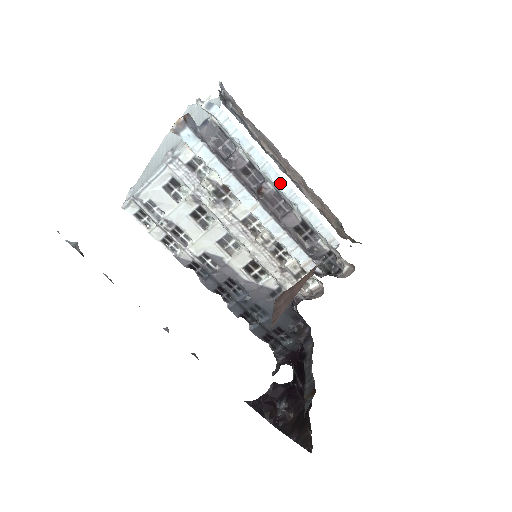
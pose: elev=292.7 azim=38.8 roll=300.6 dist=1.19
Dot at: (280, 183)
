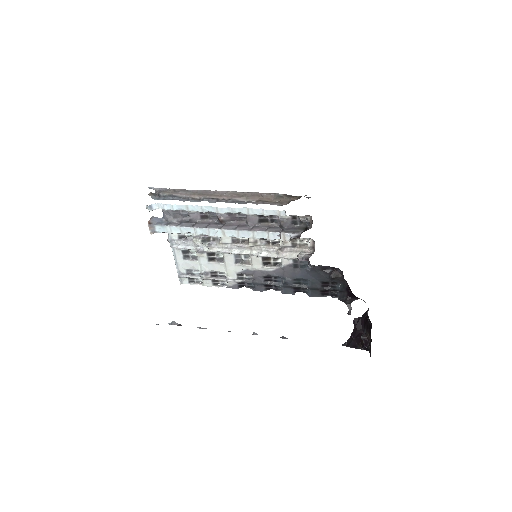
Dot at: (219, 210)
